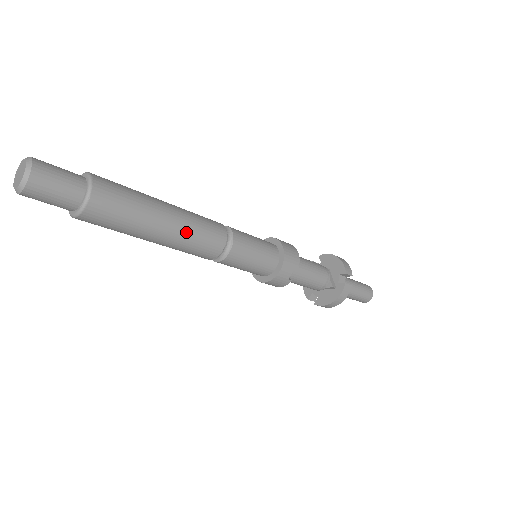
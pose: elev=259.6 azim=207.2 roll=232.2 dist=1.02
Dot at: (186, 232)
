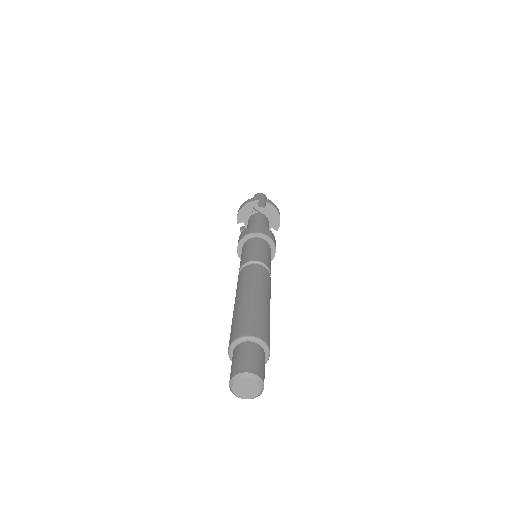
Dot at: occluded
